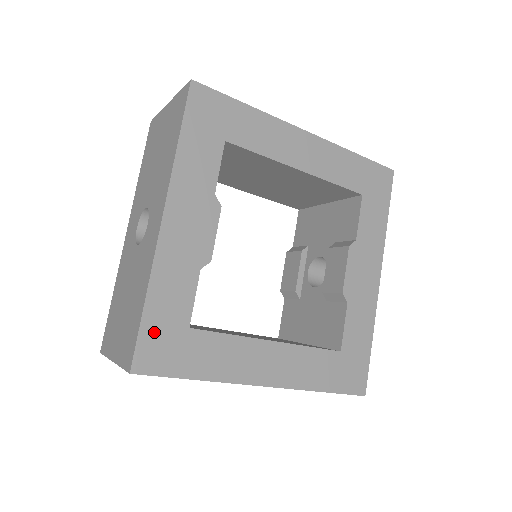
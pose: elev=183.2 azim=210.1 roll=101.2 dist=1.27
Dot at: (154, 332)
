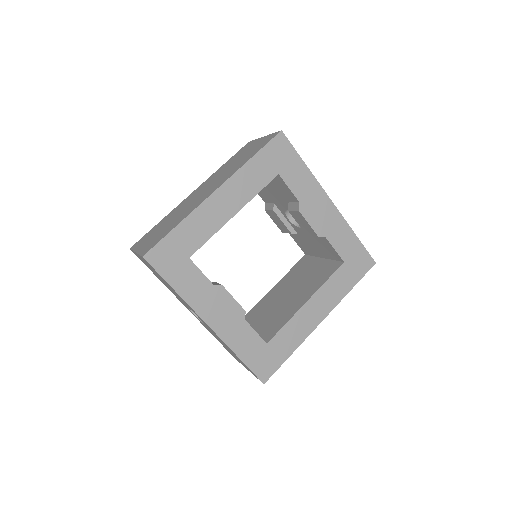
Dot at: (256, 362)
